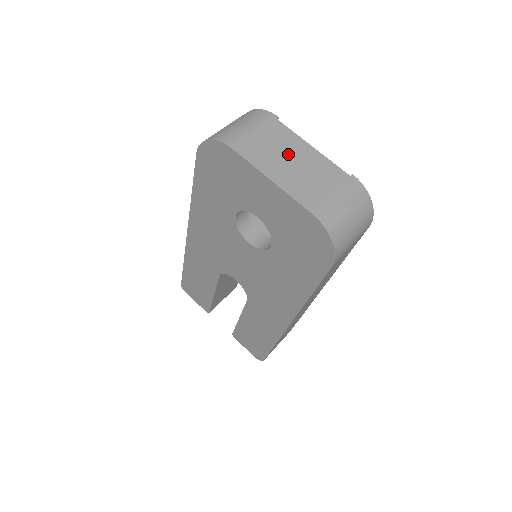
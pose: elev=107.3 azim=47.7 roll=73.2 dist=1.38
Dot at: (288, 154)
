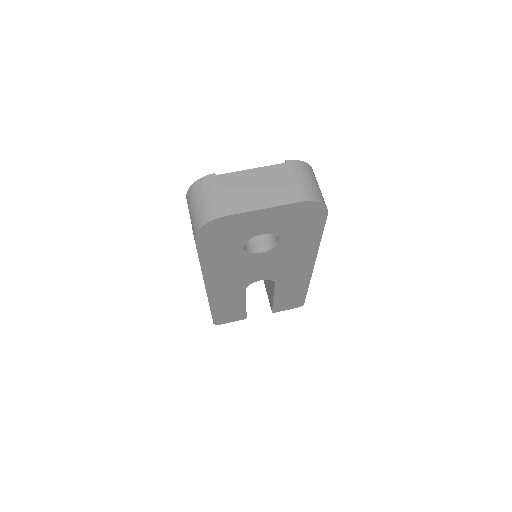
Dot at: (249, 187)
